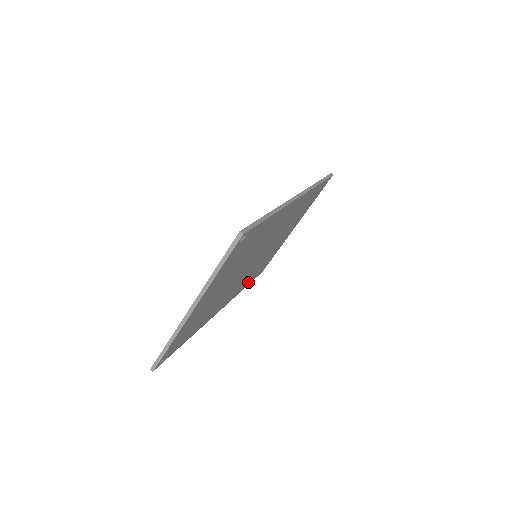
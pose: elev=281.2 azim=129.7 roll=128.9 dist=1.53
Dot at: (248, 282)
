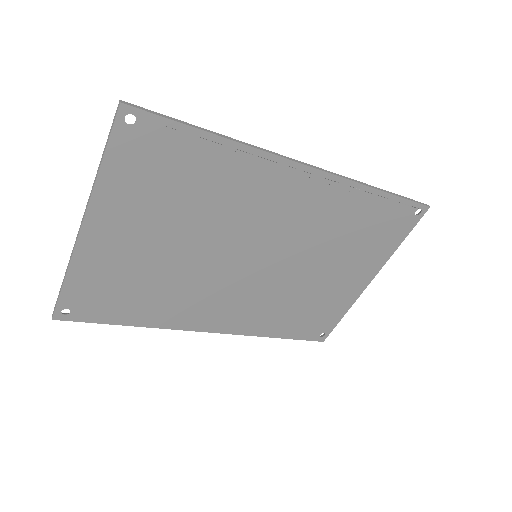
Dot at: (280, 328)
